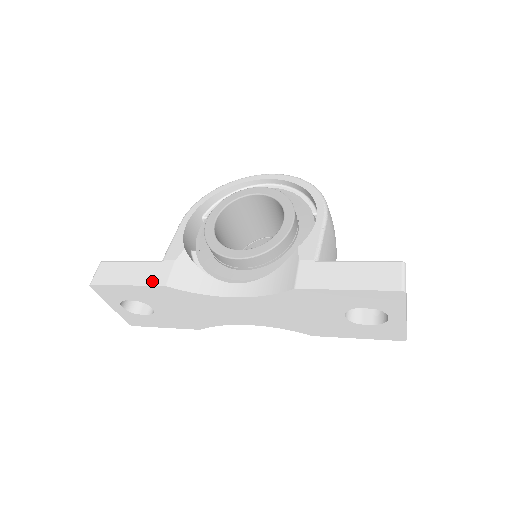
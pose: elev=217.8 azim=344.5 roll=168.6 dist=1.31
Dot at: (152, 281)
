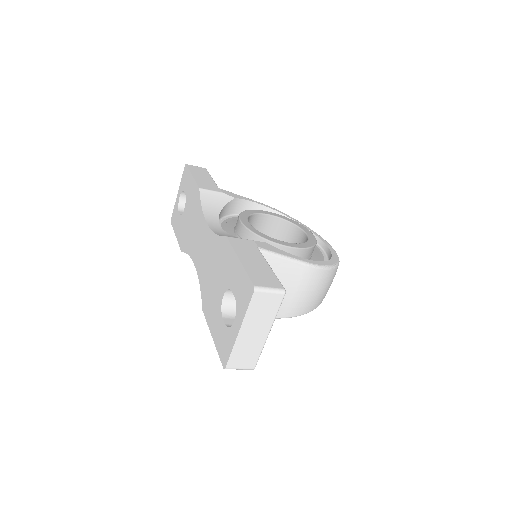
Dot at: (201, 183)
